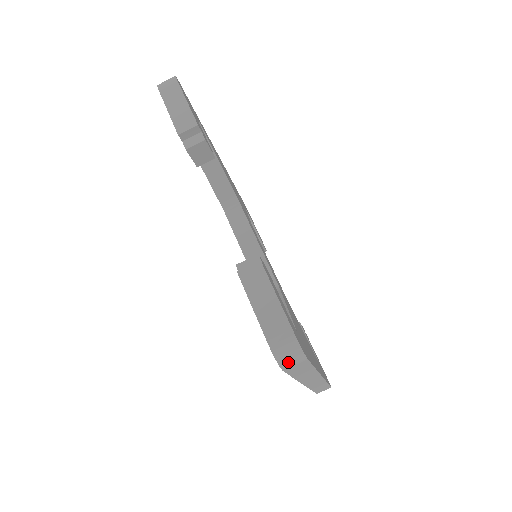
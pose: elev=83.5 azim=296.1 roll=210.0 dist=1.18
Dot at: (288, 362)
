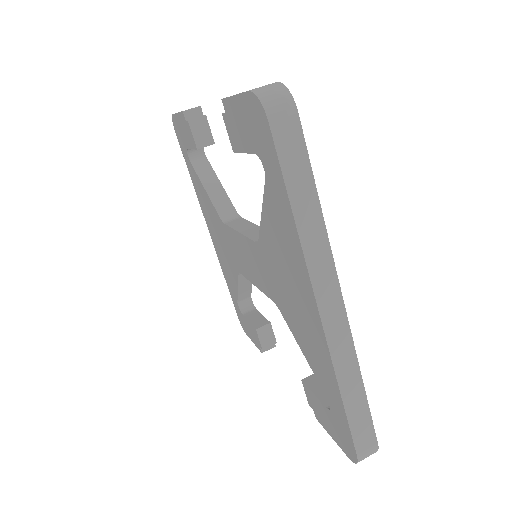
Dot at: (273, 104)
